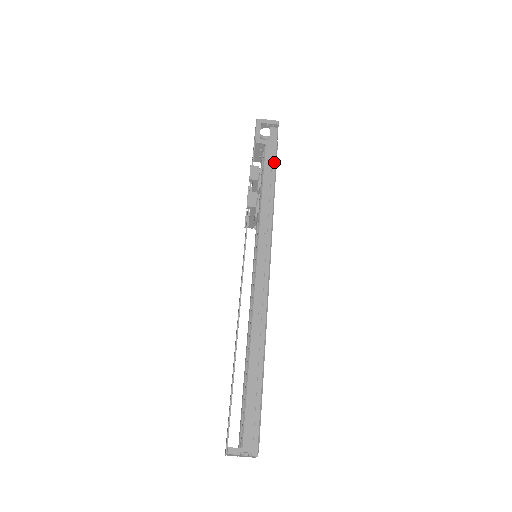
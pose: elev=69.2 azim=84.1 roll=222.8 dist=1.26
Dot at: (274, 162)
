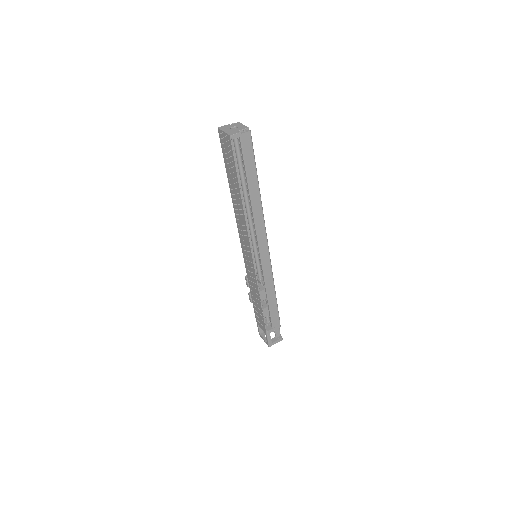
Dot at: occluded
